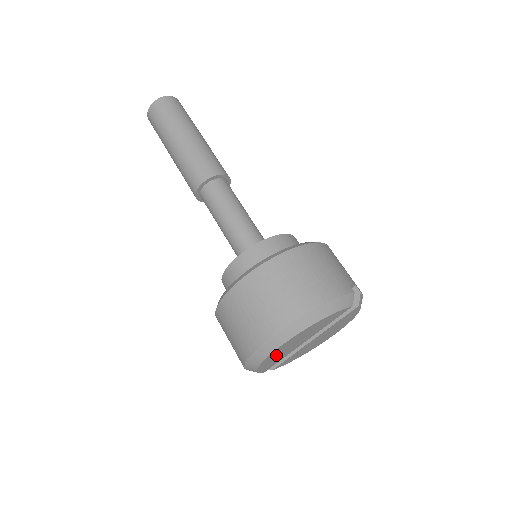
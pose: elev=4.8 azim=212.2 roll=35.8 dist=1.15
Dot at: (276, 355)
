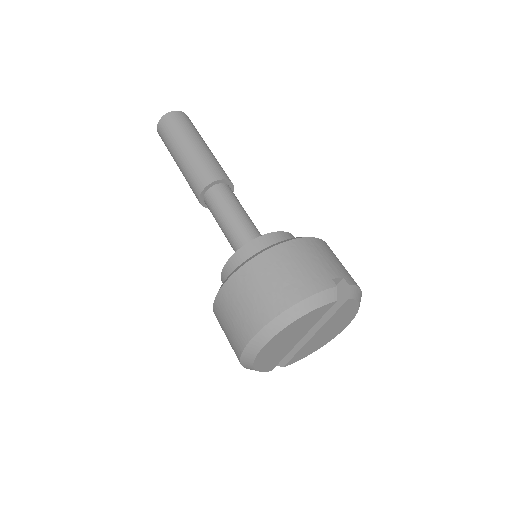
Dot at: (268, 355)
